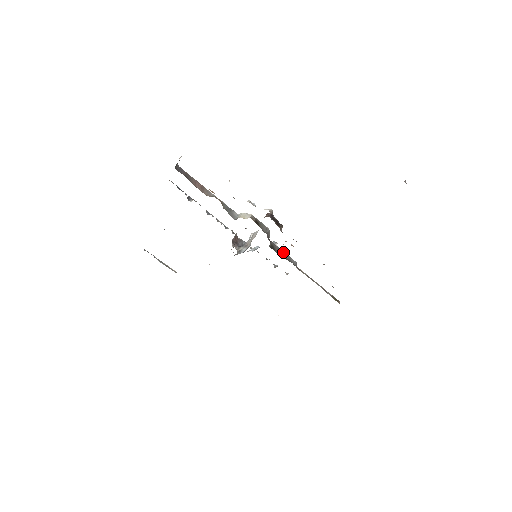
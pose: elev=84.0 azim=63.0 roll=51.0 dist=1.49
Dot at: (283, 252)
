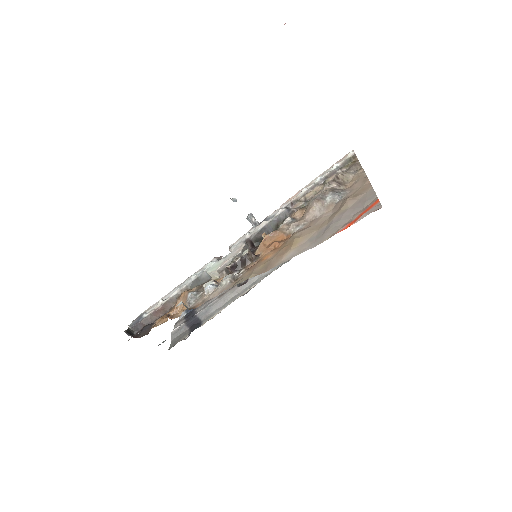
Dot at: (268, 224)
